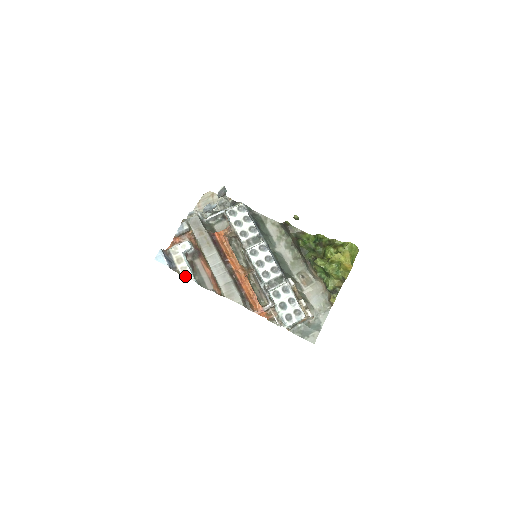
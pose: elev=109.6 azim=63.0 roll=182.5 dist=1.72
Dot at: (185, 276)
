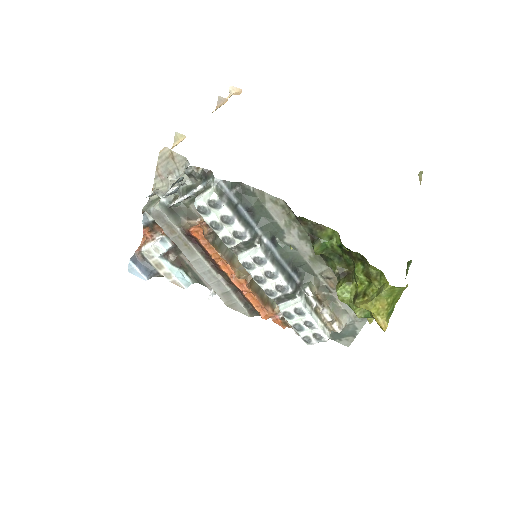
Dot at: occluded
